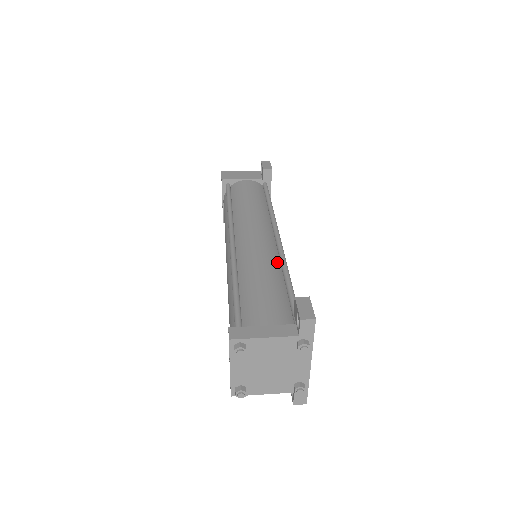
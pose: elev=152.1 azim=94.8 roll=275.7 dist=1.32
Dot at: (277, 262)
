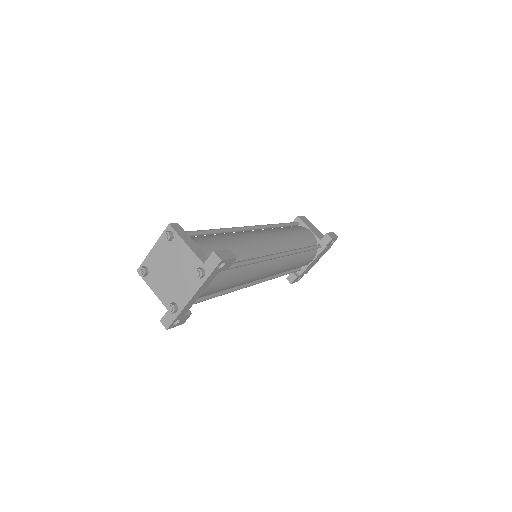
Dot at: (257, 255)
